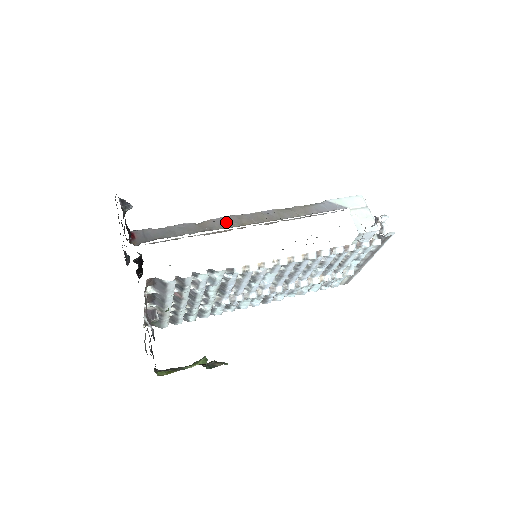
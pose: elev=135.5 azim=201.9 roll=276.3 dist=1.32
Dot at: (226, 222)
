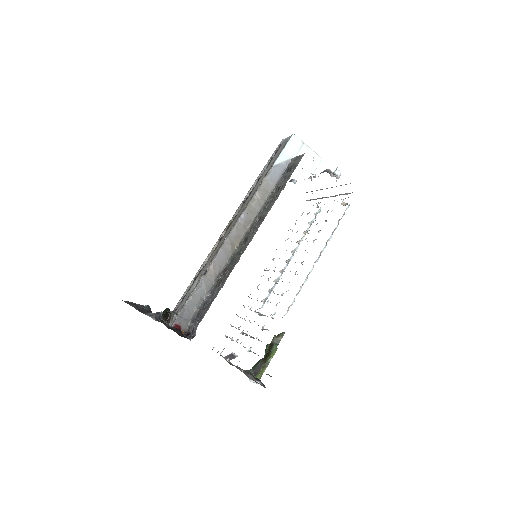
Dot at: (224, 255)
